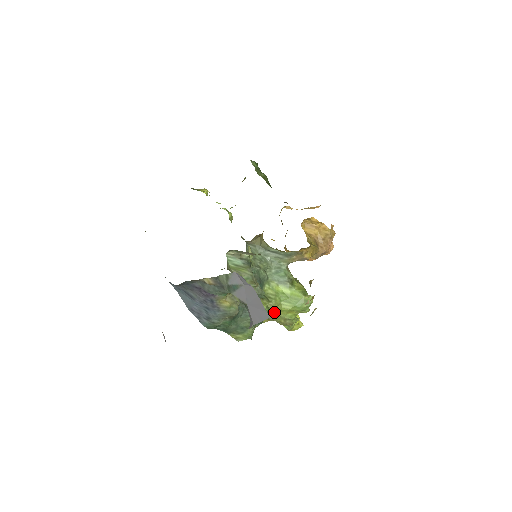
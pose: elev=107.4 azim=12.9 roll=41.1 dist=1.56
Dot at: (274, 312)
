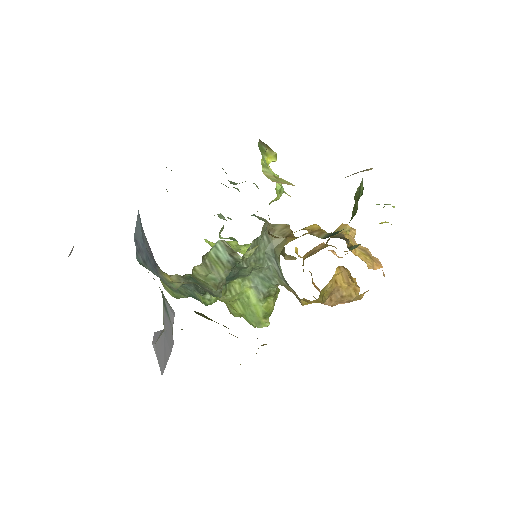
Dot at: (222, 301)
